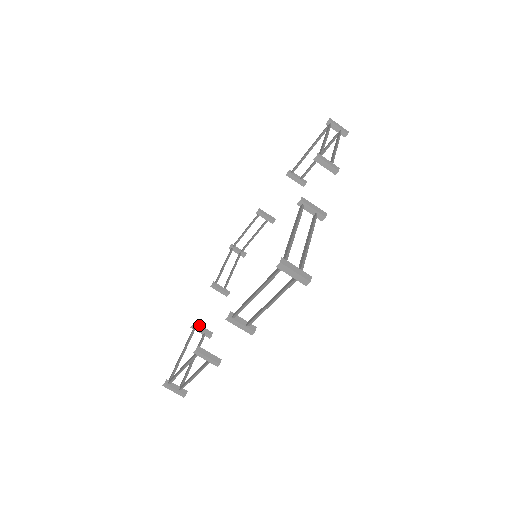
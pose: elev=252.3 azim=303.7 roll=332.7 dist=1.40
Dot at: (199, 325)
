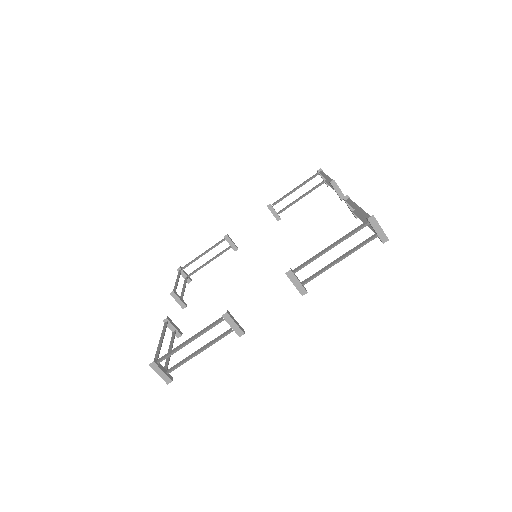
Dot at: (171, 321)
